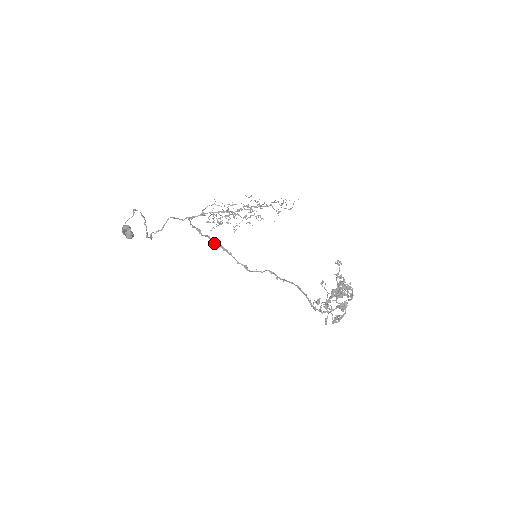
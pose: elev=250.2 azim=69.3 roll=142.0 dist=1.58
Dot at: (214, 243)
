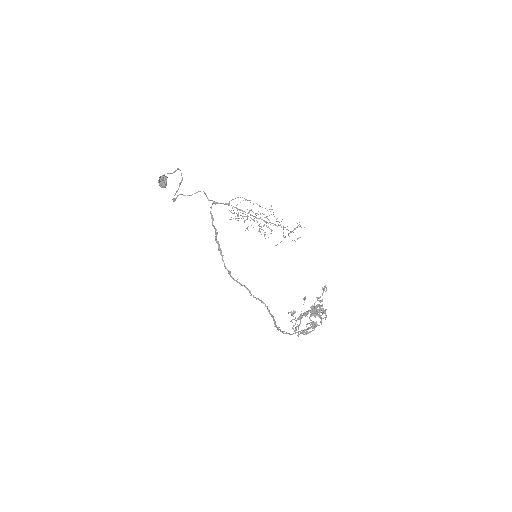
Dot at: (215, 239)
